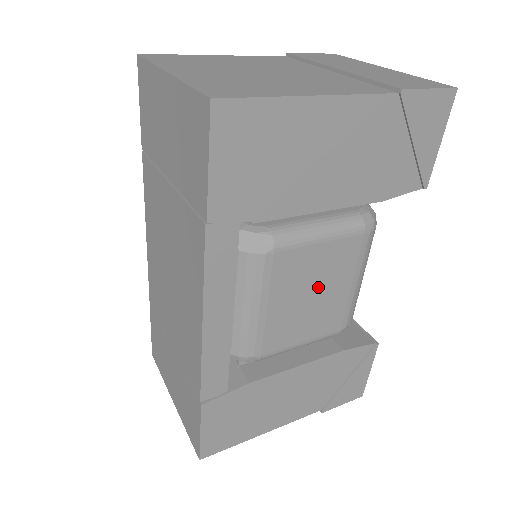
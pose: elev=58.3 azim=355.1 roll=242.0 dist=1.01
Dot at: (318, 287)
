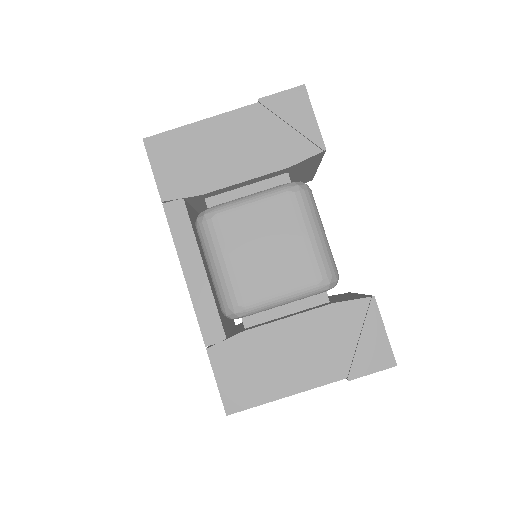
Dot at: (269, 241)
